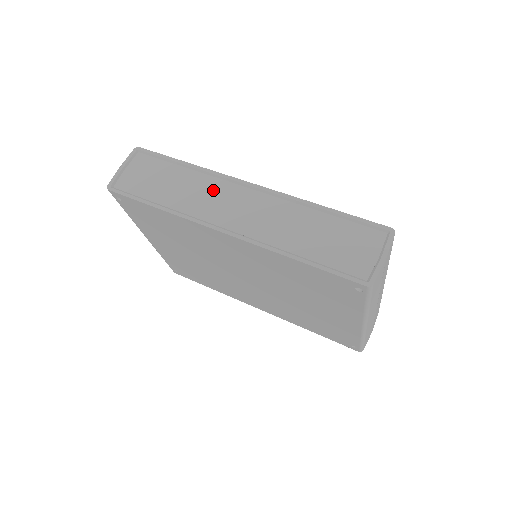
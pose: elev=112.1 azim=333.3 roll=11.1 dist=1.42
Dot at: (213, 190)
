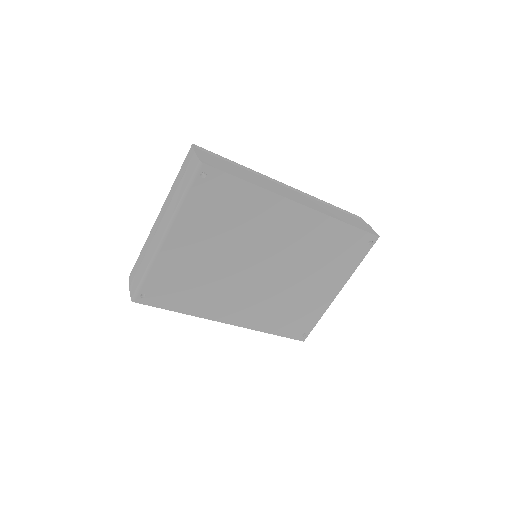
Dot at: (270, 183)
